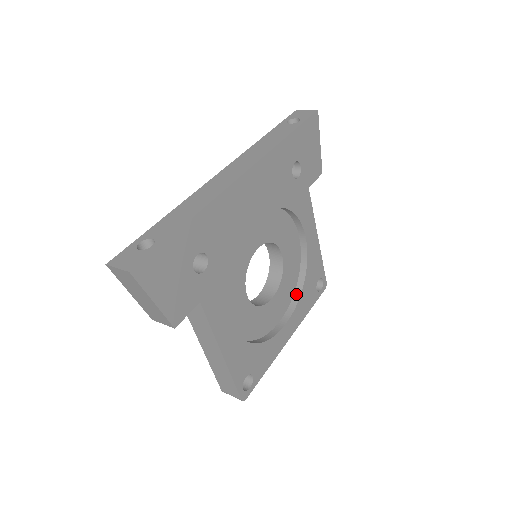
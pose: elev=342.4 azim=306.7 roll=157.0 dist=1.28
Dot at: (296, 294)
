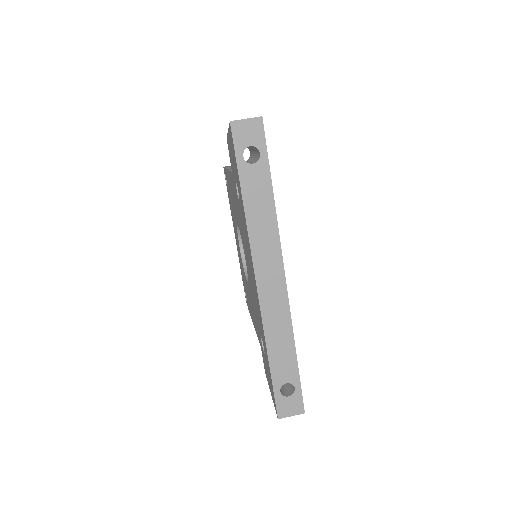
Dot at: occluded
